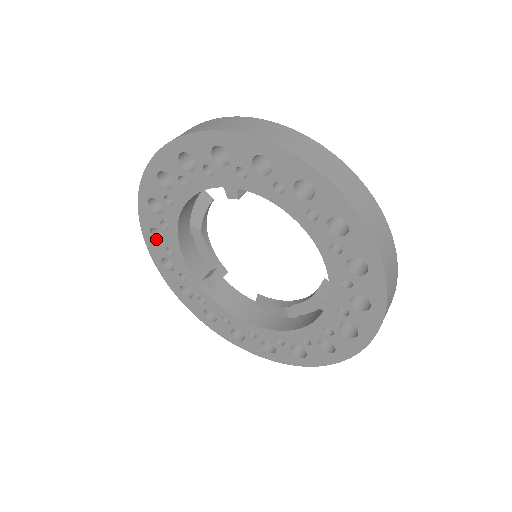
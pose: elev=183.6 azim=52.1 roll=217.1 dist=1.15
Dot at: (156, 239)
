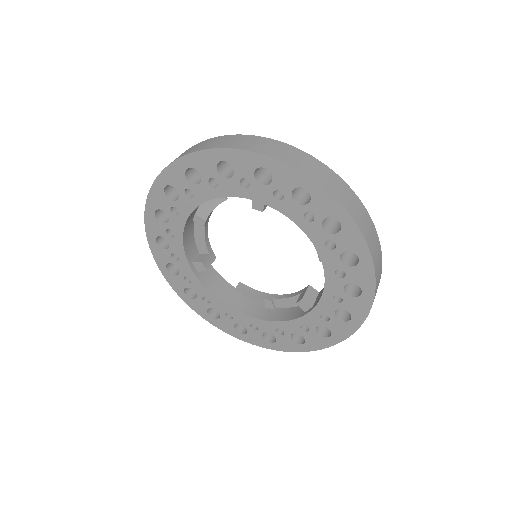
Dot at: (158, 219)
